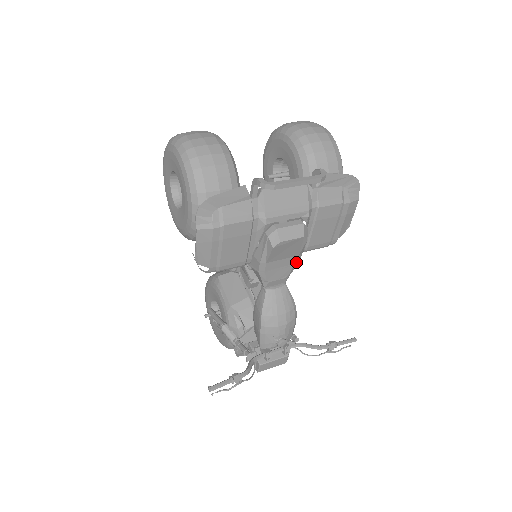
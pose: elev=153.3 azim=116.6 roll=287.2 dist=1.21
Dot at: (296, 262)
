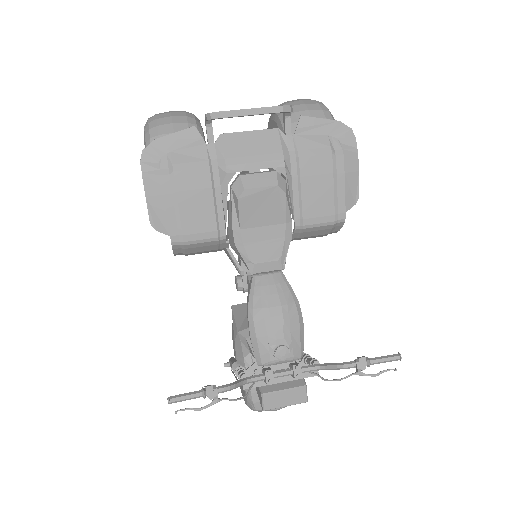
Dot at: (286, 236)
